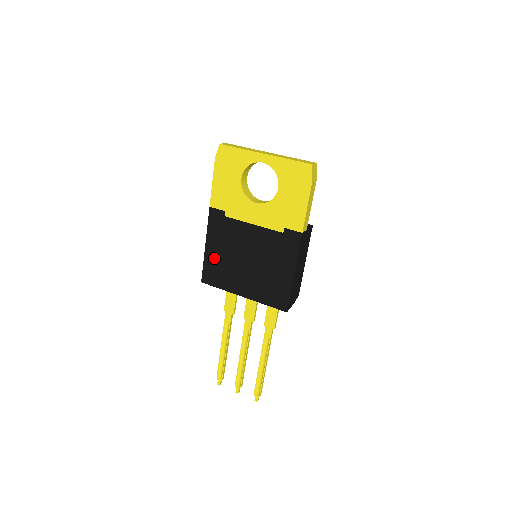
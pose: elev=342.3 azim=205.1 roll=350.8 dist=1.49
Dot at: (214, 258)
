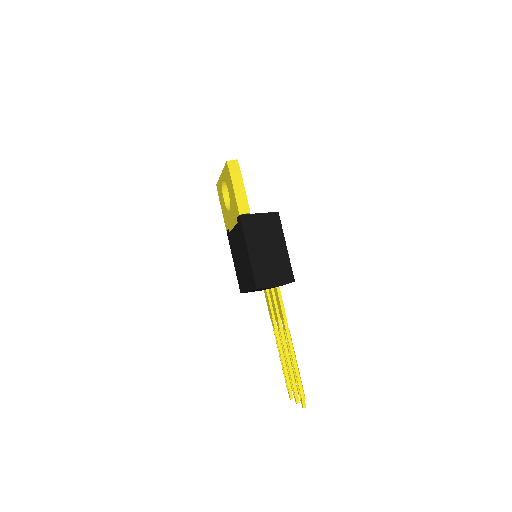
Dot at: (237, 269)
